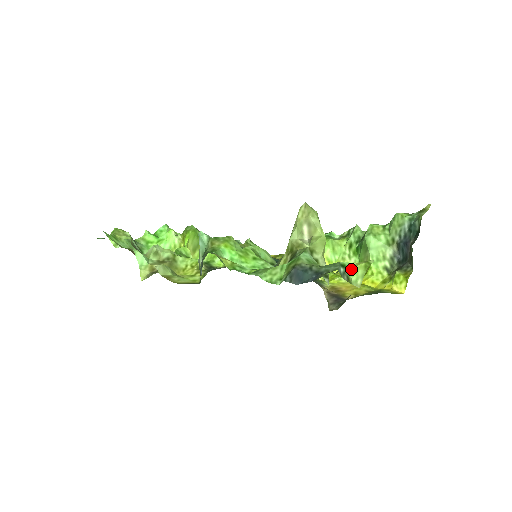
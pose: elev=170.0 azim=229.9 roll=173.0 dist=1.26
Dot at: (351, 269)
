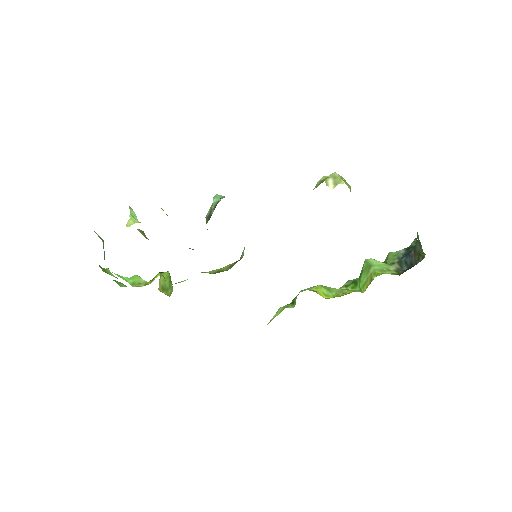
Dot at: occluded
